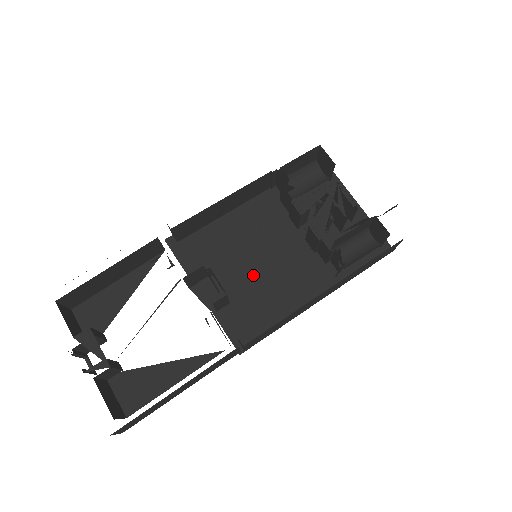
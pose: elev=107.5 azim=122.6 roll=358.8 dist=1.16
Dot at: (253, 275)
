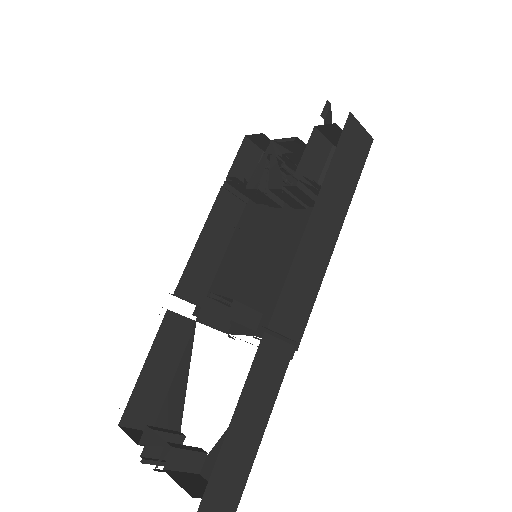
Dot at: (268, 275)
